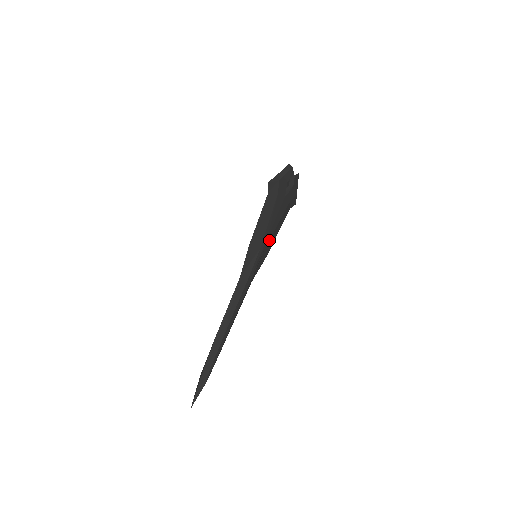
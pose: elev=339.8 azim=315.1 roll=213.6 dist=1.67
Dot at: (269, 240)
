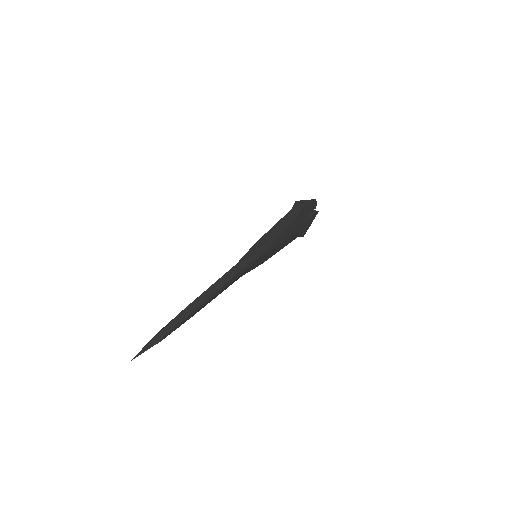
Dot at: (272, 249)
